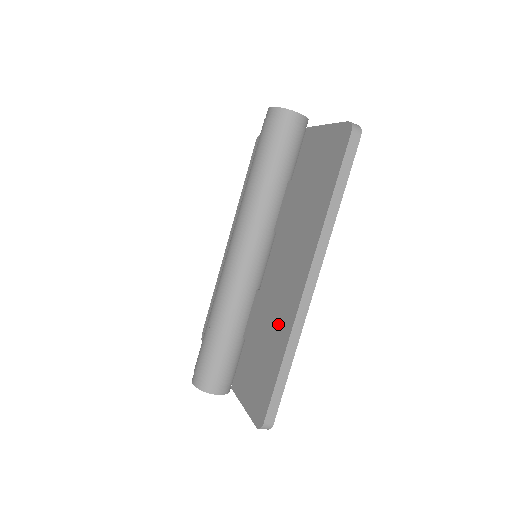
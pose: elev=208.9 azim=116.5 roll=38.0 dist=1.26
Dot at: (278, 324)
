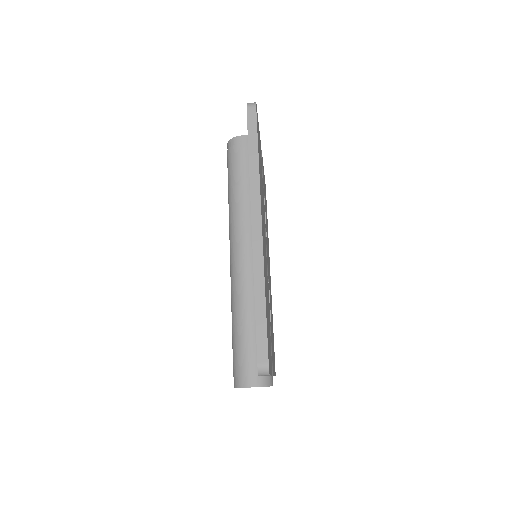
Dot at: occluded
